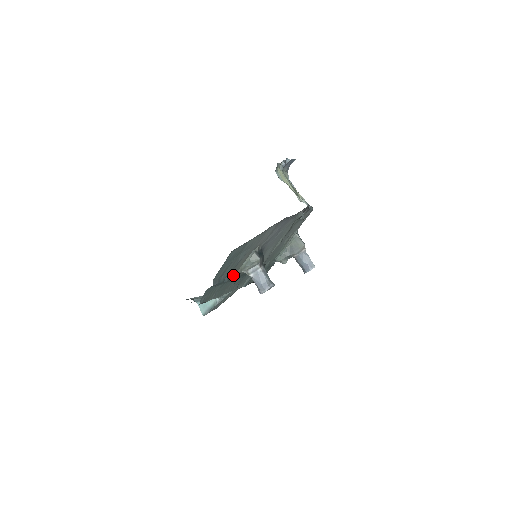
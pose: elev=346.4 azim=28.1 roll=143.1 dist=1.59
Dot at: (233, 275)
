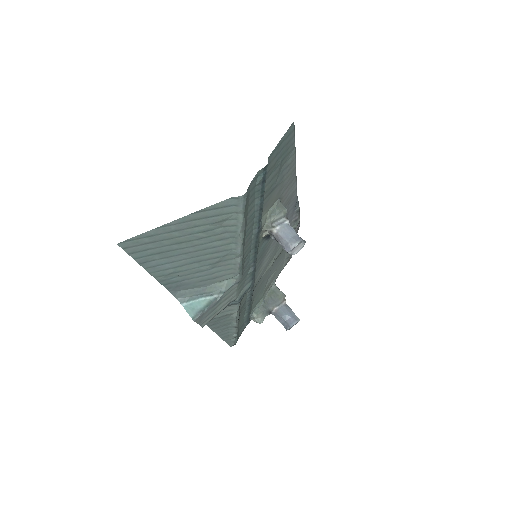
Dot at: occluded
